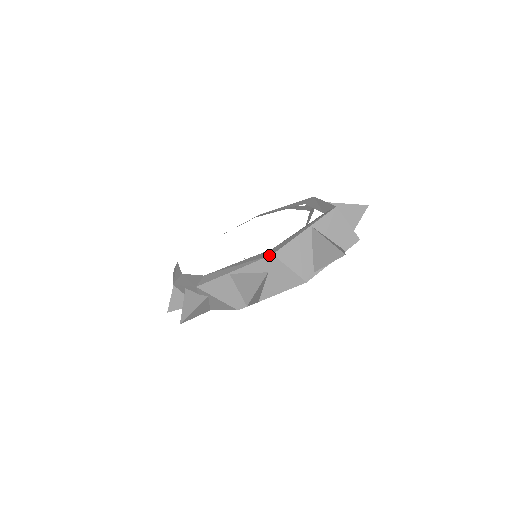
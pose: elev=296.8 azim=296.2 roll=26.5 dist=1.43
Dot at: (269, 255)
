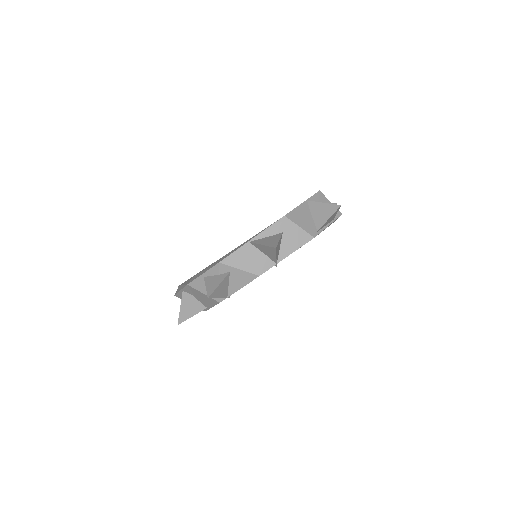
Dot at: (282, 217)
